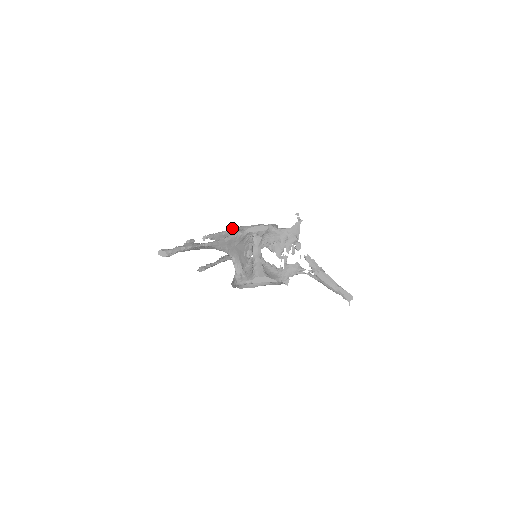
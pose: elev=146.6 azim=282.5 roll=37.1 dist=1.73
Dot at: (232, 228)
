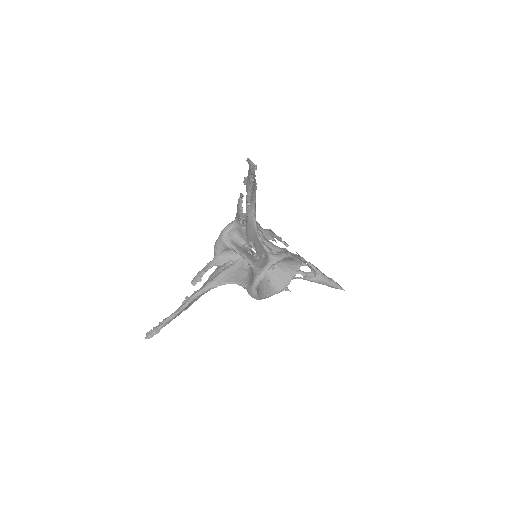
Dot at: occluded
